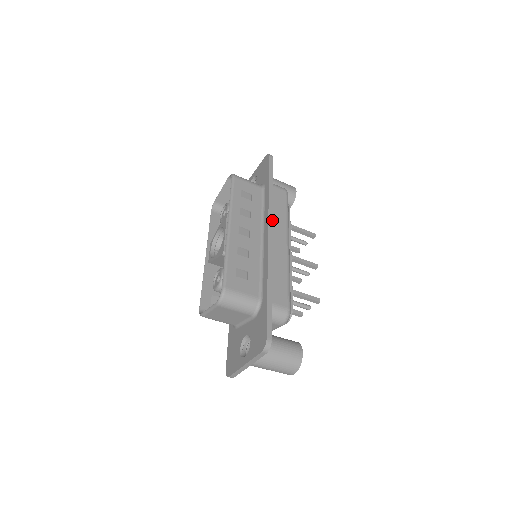
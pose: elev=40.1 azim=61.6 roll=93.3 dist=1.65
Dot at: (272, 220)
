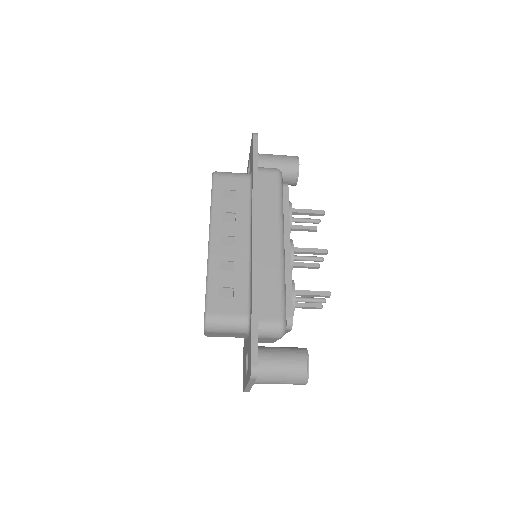
Dot at: (257, 218)
